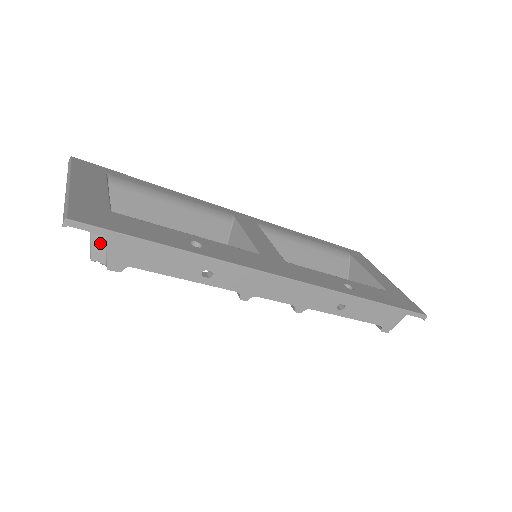
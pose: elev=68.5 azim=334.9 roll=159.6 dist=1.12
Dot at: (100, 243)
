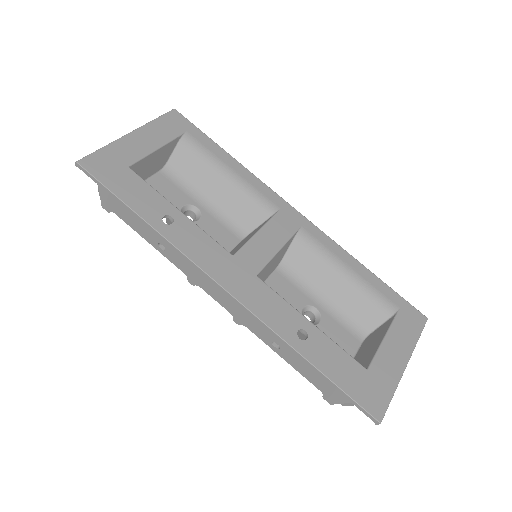
Dot at: occluded
